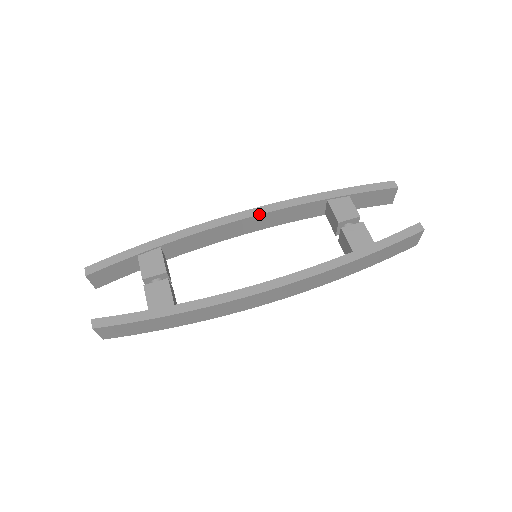
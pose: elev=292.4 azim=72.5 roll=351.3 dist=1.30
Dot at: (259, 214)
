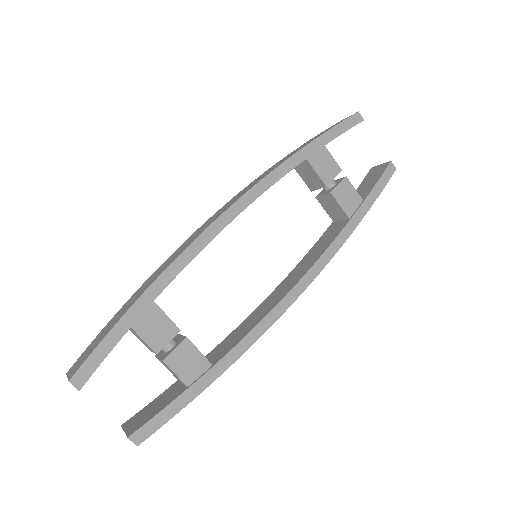
Dot at: occluded
